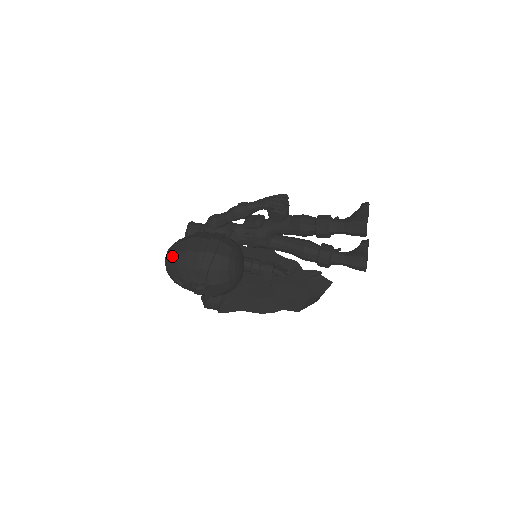
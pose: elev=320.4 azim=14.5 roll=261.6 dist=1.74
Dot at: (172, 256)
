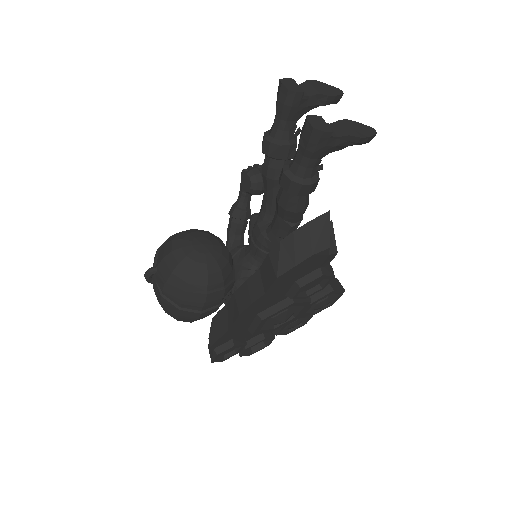
Dot at: occluded
